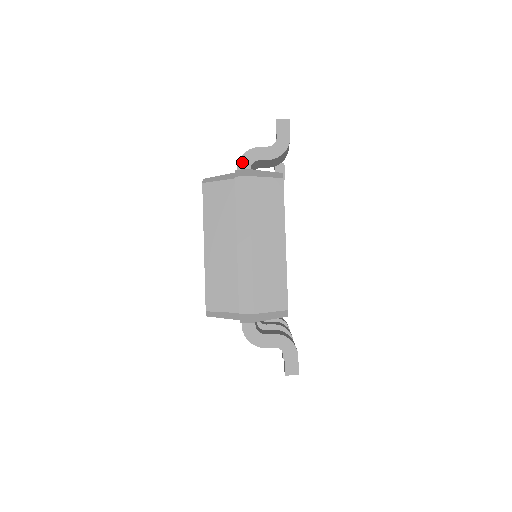
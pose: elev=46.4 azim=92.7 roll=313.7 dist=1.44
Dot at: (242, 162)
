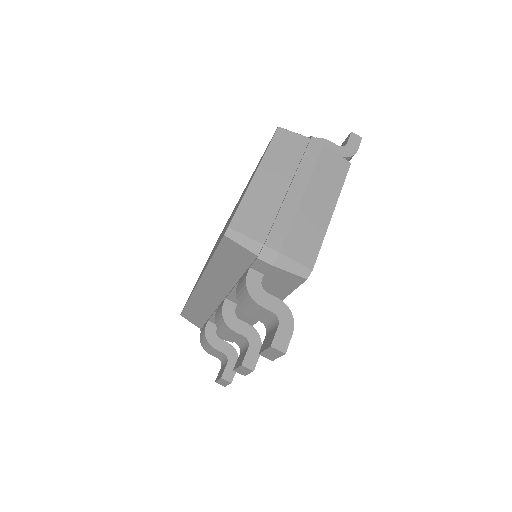
Dot at: occluded
